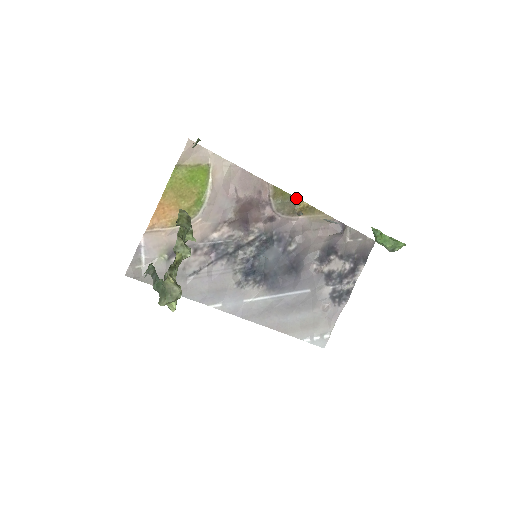
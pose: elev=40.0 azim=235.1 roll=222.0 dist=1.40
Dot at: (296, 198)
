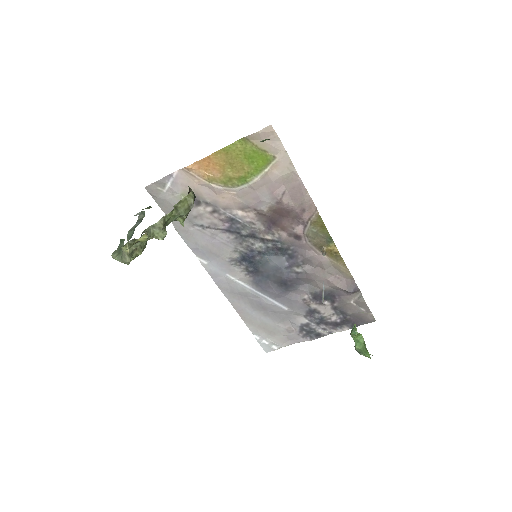
Dot at: (332, 239)
